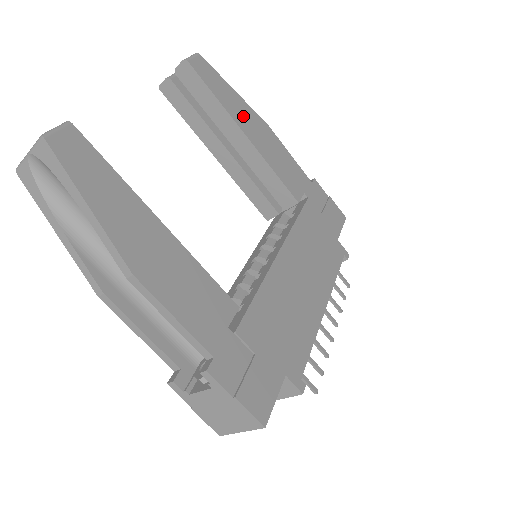
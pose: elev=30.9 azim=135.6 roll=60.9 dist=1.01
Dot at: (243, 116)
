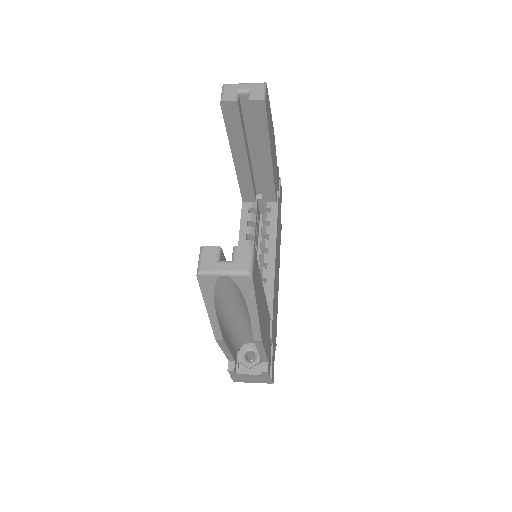
Dot at: (271, 137)
